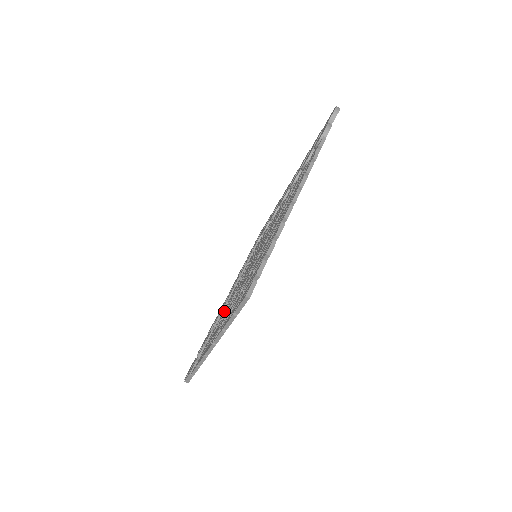
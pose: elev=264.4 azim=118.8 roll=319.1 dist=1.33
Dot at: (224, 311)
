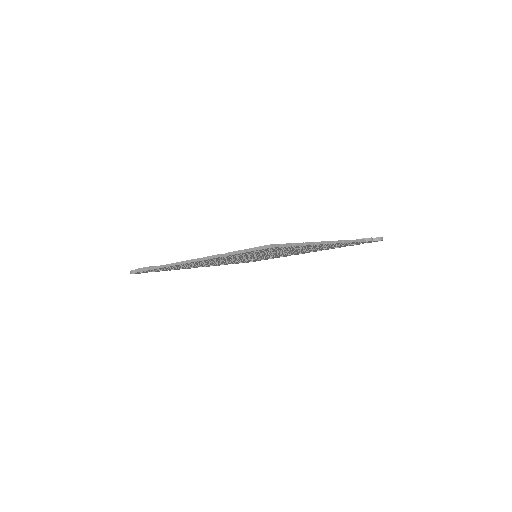
Dot at: occluded
